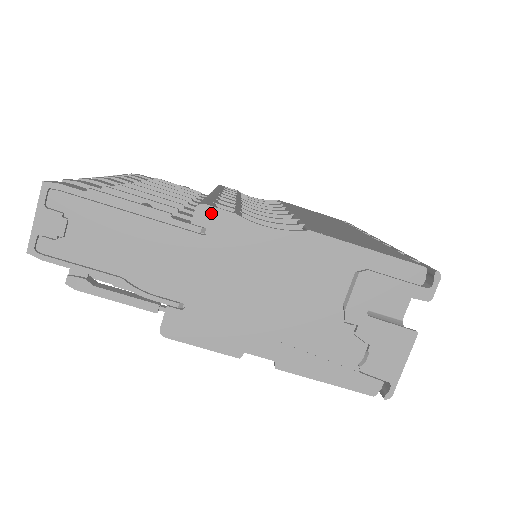
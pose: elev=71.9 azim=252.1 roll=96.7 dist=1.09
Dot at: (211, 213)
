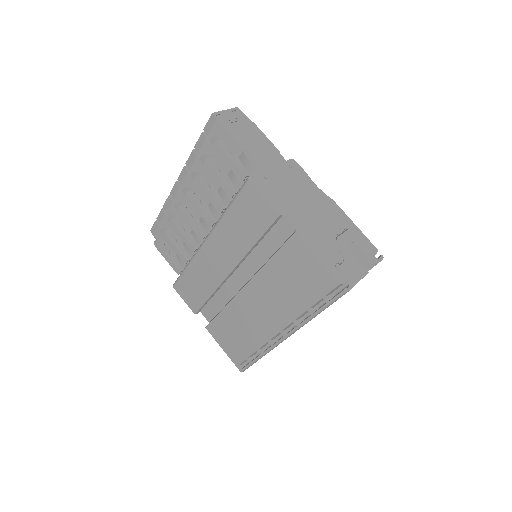
Dot at: (296, 165)
